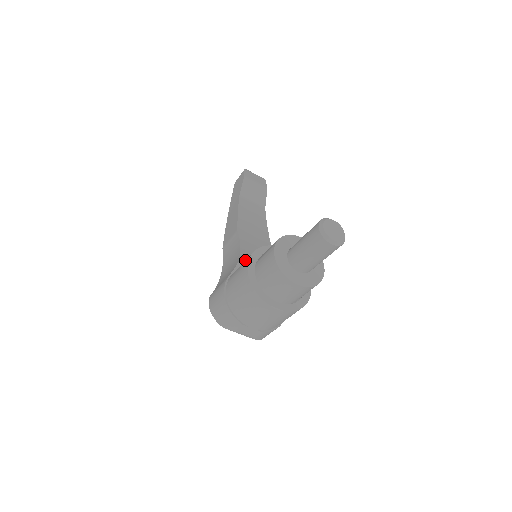
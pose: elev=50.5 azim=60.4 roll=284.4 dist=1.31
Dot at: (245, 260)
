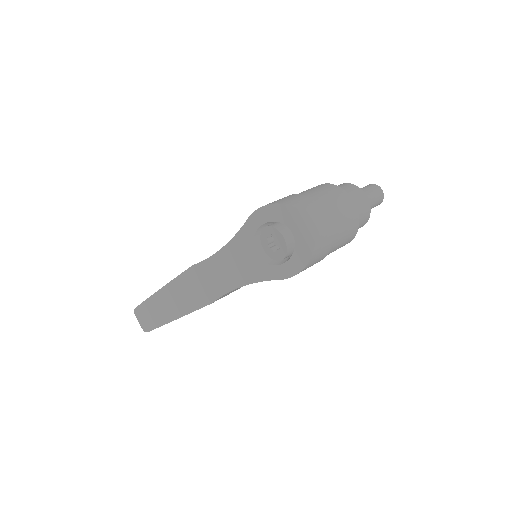
Dot at: occluded
